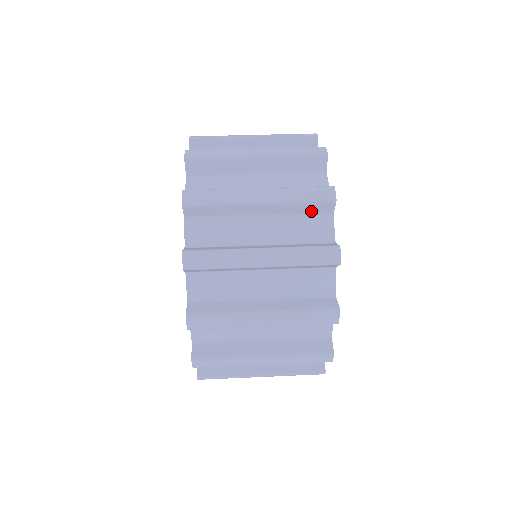
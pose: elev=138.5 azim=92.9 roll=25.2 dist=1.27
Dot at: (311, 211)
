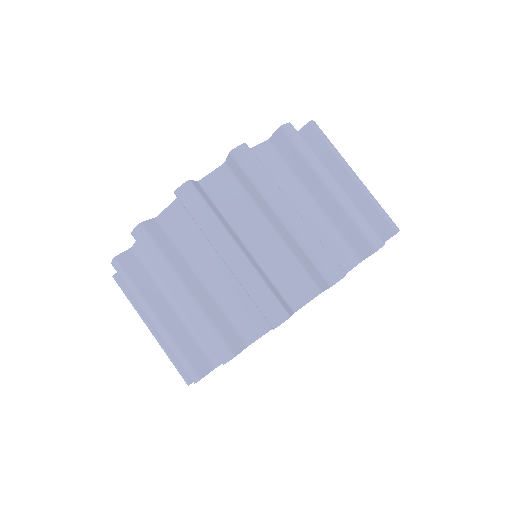
Dot at: occluded
